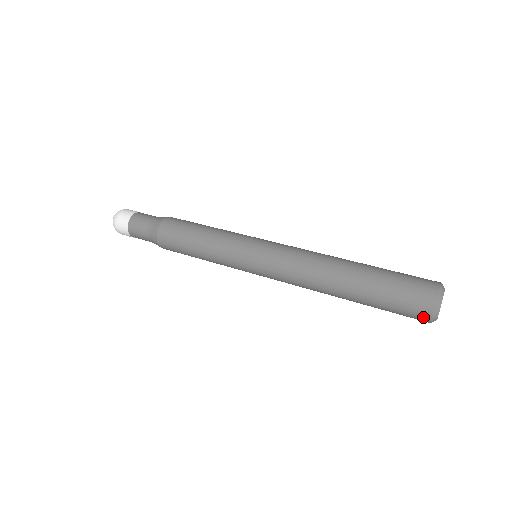
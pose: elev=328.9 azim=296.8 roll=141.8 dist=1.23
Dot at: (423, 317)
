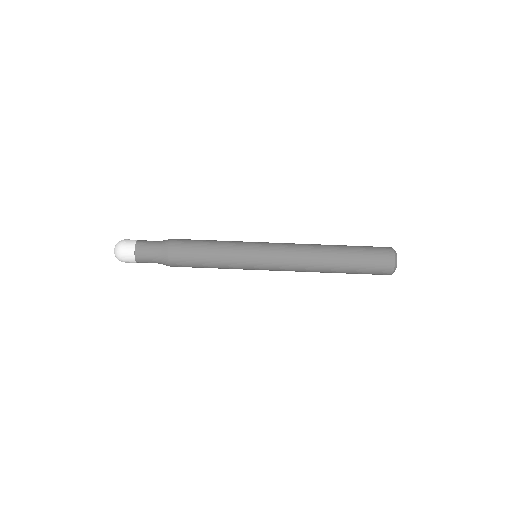
Dot at: occluded
